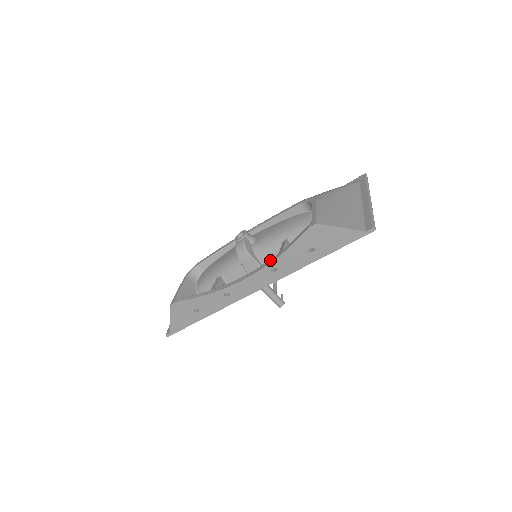
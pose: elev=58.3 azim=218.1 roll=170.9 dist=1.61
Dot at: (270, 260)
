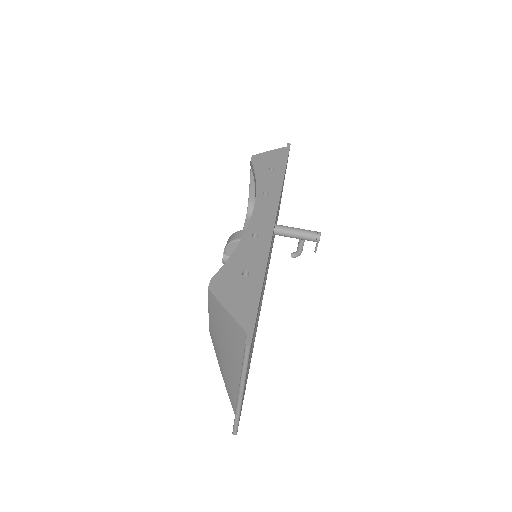
Dot at: (255, 195)
